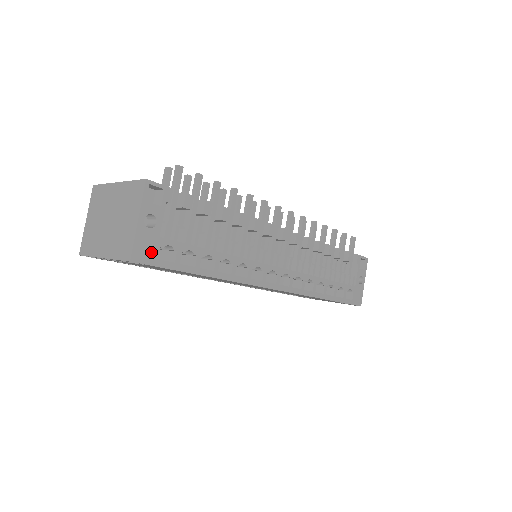
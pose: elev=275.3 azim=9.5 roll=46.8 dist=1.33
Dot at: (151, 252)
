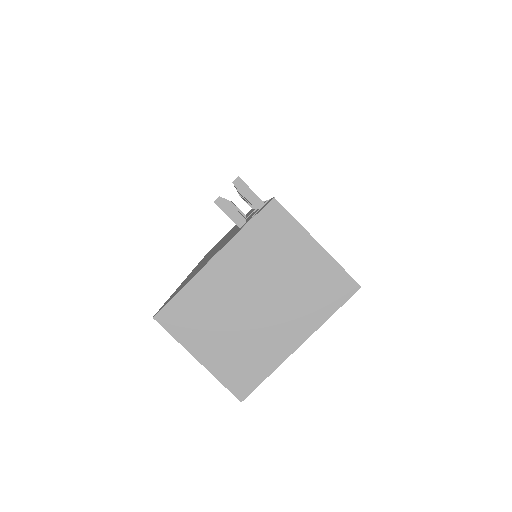
Dot at: occluded
